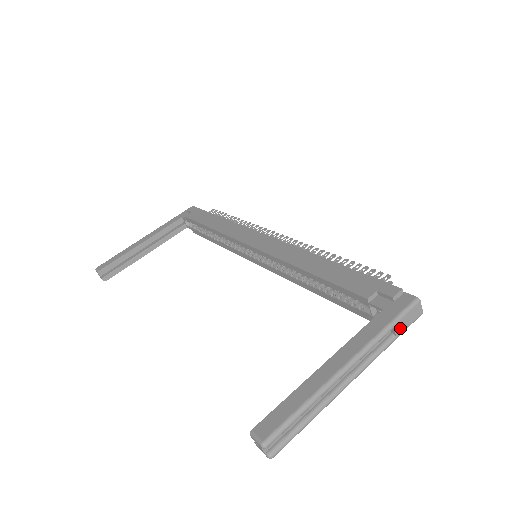
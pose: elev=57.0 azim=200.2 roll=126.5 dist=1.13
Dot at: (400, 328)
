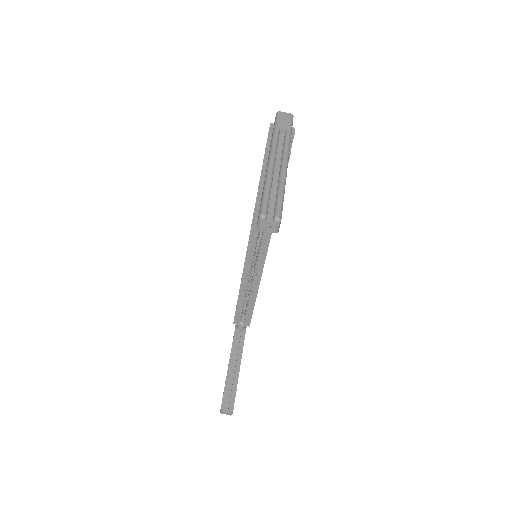
Dot at: (284, 126)
